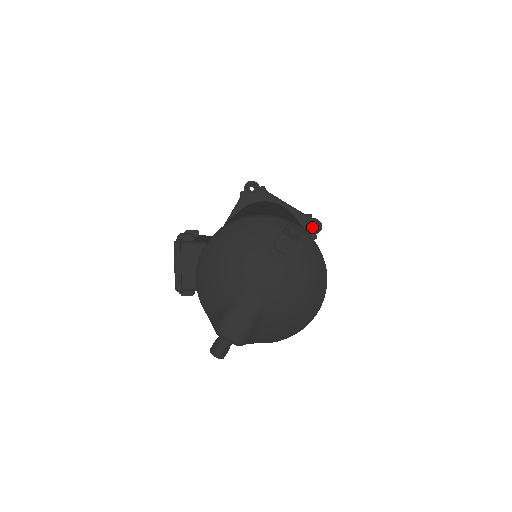
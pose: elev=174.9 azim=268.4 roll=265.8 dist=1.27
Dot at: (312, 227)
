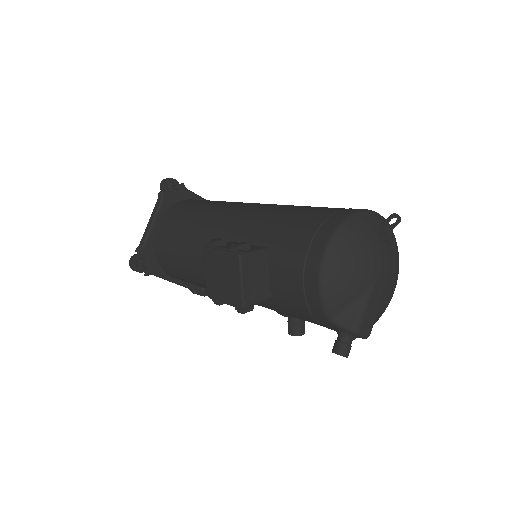
Dot at: occluded
